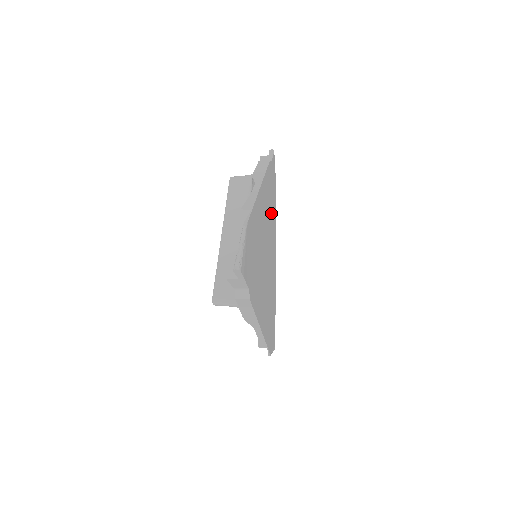
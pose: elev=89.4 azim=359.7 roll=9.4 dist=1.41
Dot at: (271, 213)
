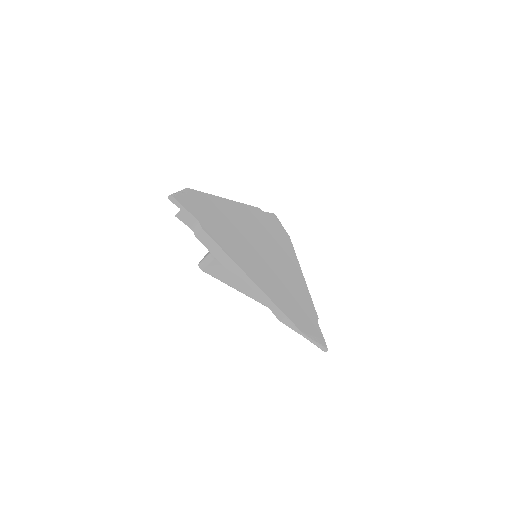
Dot at: (274, 238)
